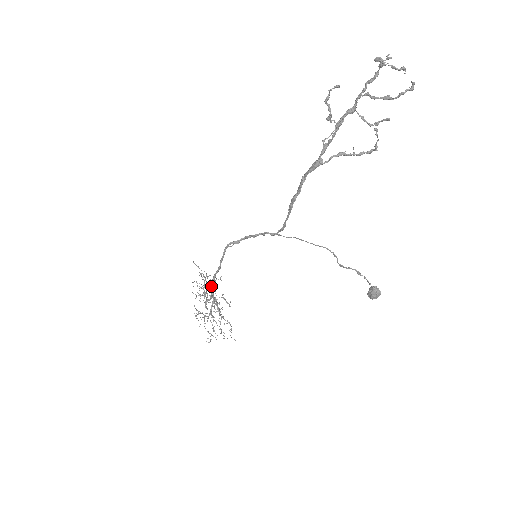
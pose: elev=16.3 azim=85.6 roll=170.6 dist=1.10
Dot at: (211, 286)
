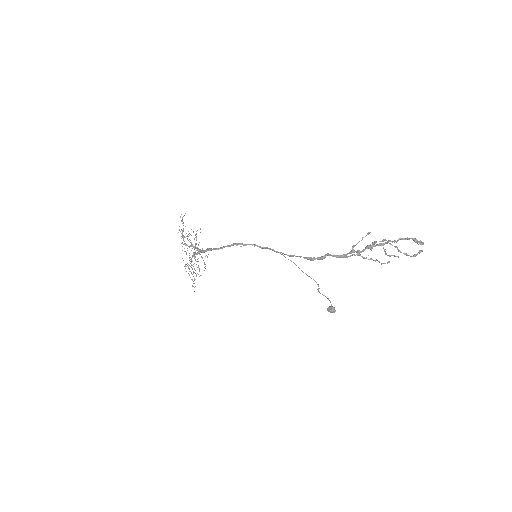
Dot at: (204, 252)
